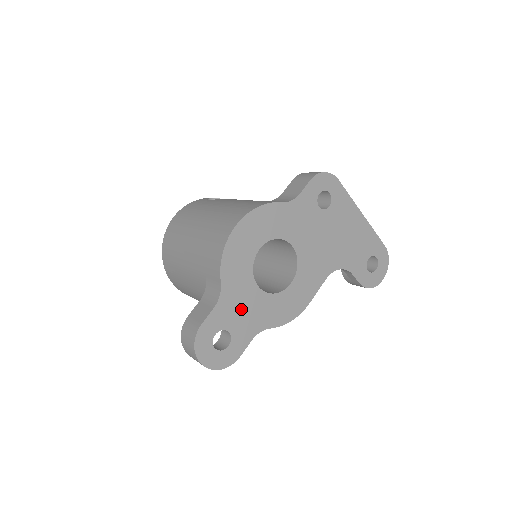
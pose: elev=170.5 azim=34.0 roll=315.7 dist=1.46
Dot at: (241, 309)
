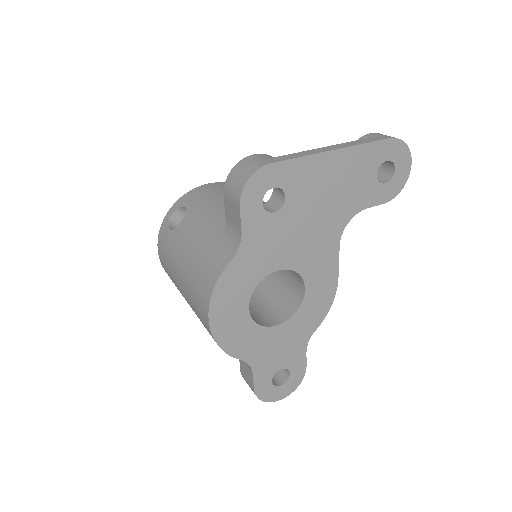
Dot at: (276, 350)
